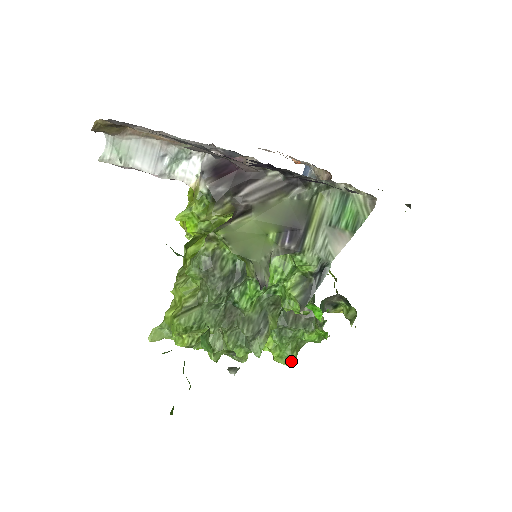
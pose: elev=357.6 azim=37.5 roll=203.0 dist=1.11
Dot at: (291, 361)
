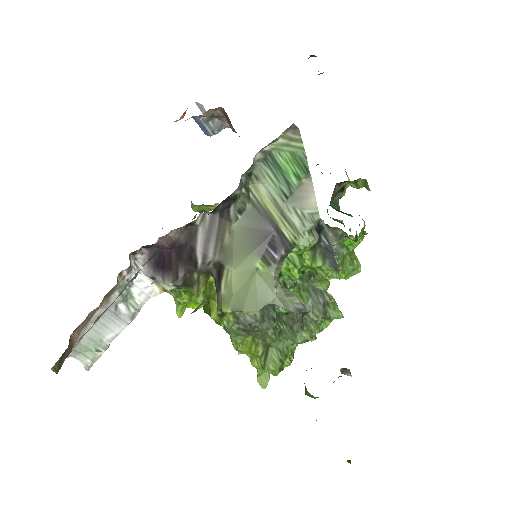
Dot at: (358, 268)
